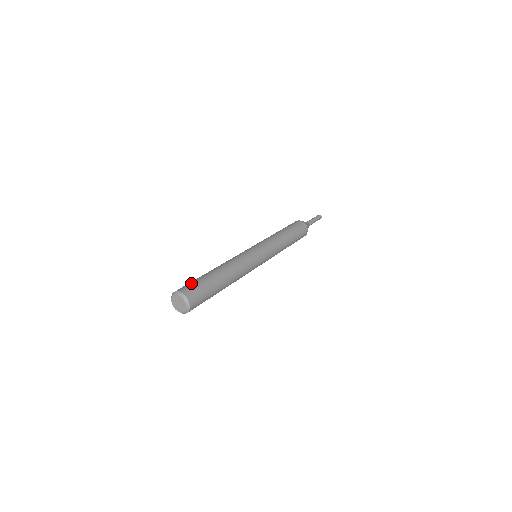
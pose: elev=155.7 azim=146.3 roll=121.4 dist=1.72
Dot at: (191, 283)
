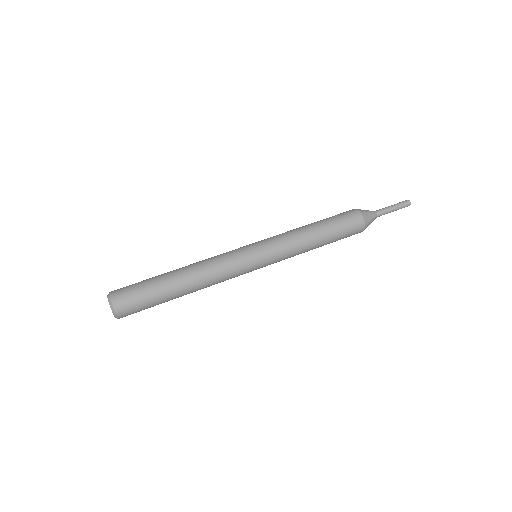
Dot at: (132, 287)
